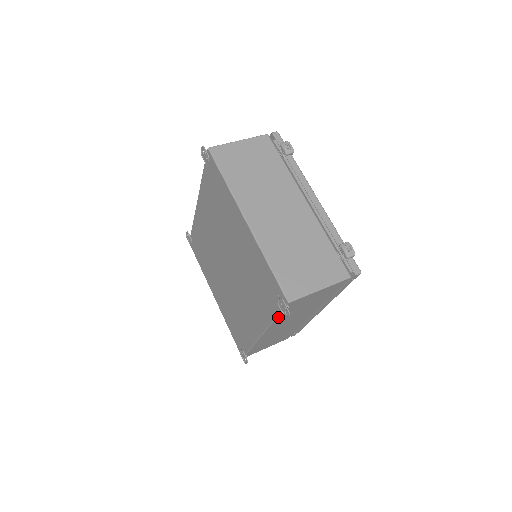
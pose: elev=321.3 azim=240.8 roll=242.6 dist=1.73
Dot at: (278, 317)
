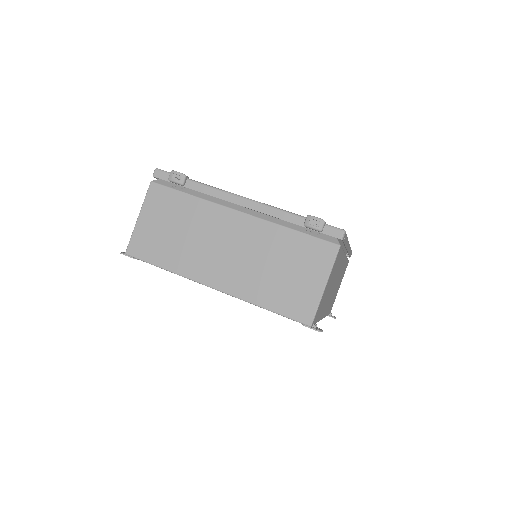
Dot at: (317, 320)
